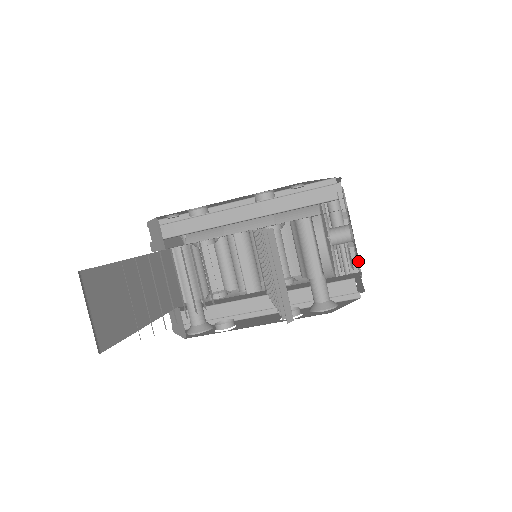
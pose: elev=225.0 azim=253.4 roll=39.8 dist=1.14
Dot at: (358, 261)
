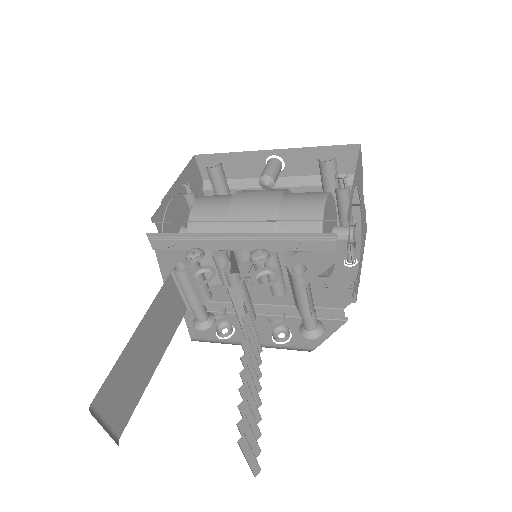
Dot at: occluded
